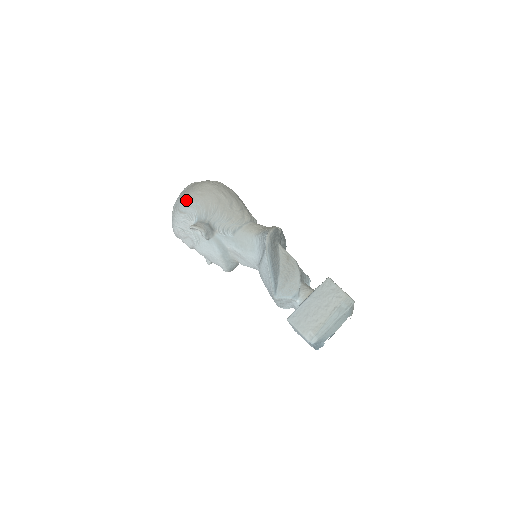
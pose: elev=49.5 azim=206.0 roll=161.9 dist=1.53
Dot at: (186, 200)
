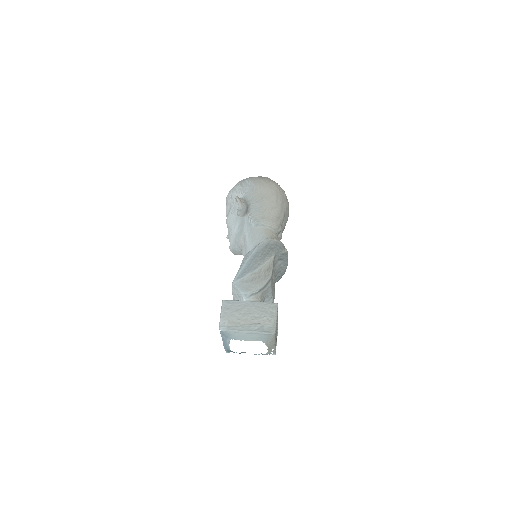
Dot at: (251, 180)
